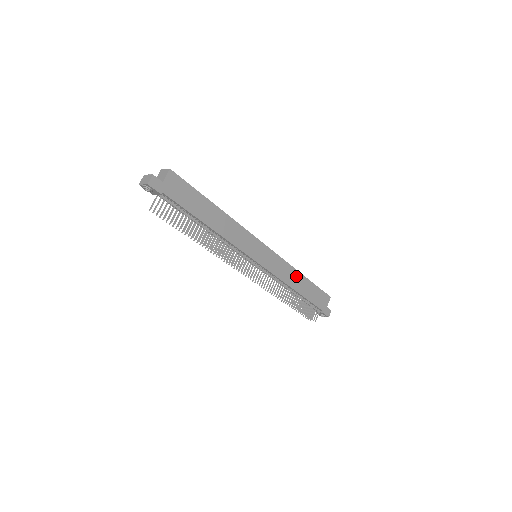
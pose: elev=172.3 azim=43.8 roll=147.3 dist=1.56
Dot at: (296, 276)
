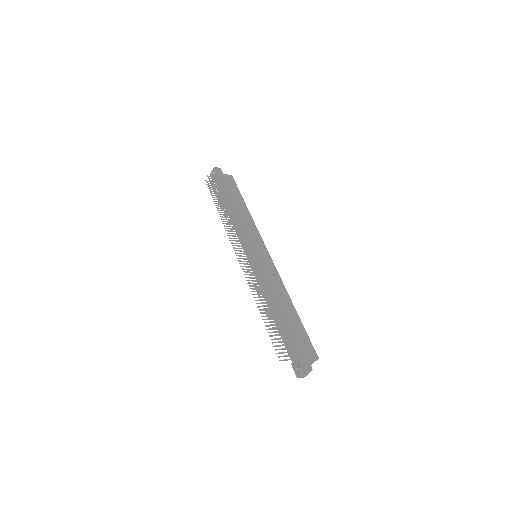
Dot at: (285, 297)
